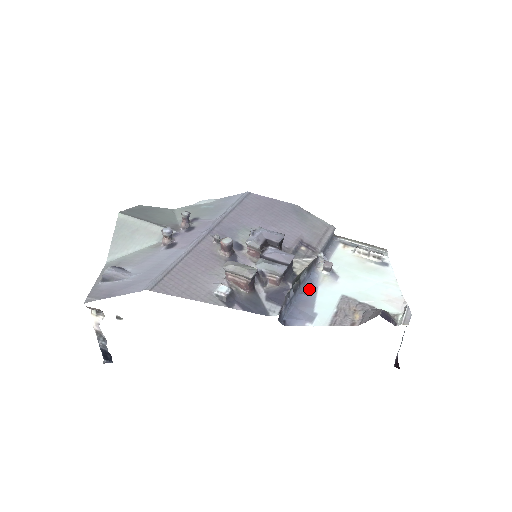
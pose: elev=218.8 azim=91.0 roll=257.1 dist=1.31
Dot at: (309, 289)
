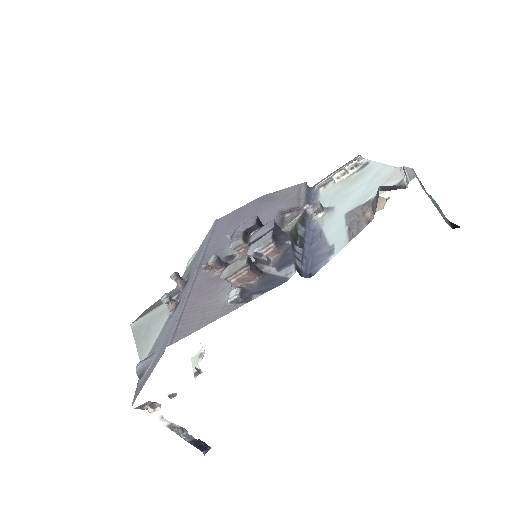
Dot at: (315, 236)
